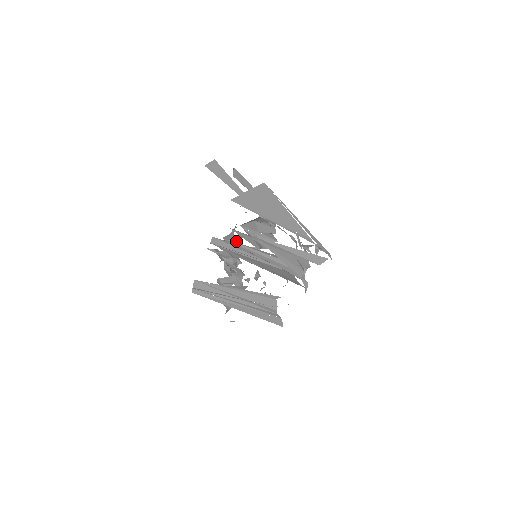
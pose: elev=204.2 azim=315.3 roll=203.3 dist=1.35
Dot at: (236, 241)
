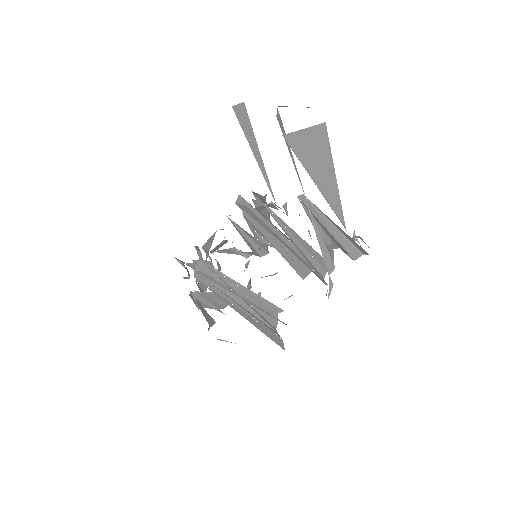
Dot at: (222, 243)
